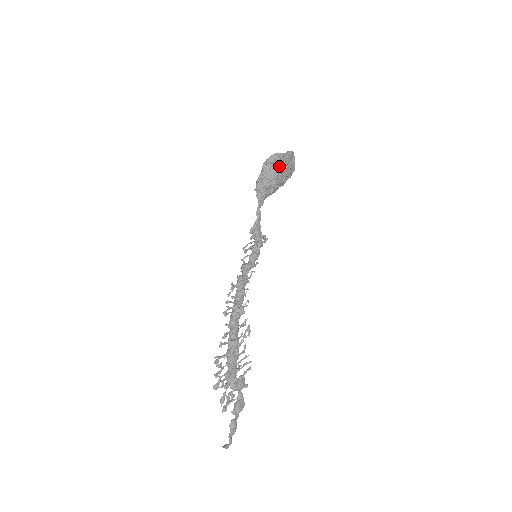
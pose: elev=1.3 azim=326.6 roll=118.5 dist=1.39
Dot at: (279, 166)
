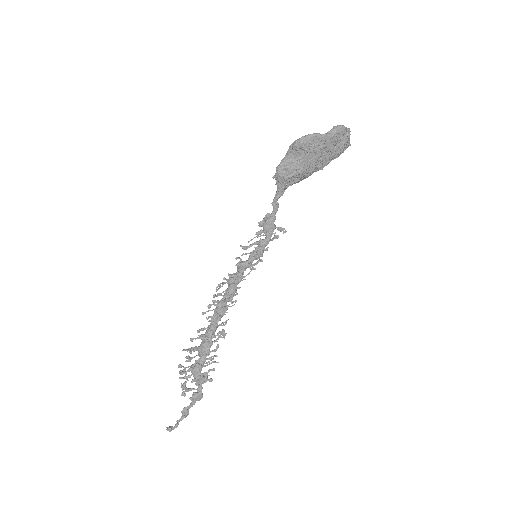
Dot at: (310, 151)
